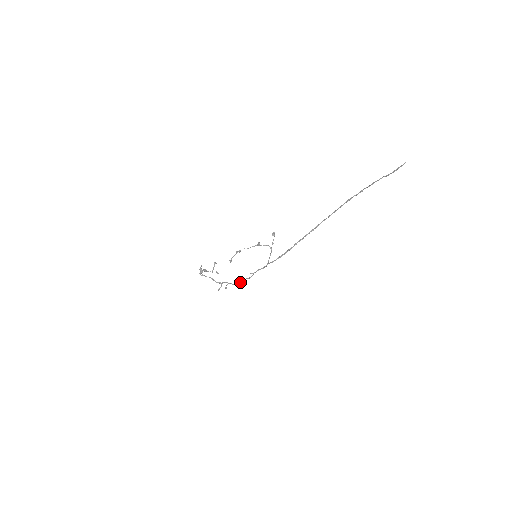
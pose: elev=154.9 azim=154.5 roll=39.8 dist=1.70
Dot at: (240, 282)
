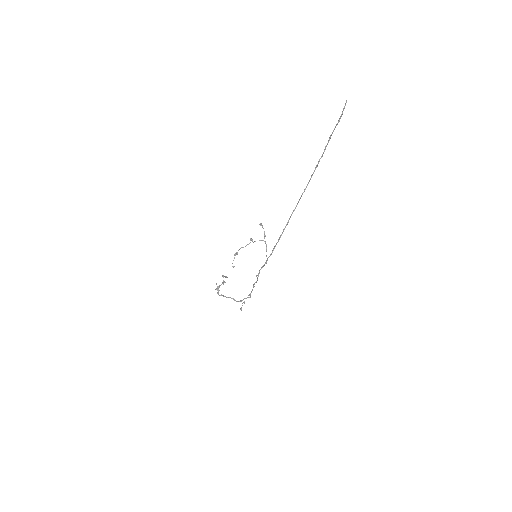
Dot at: occluded
